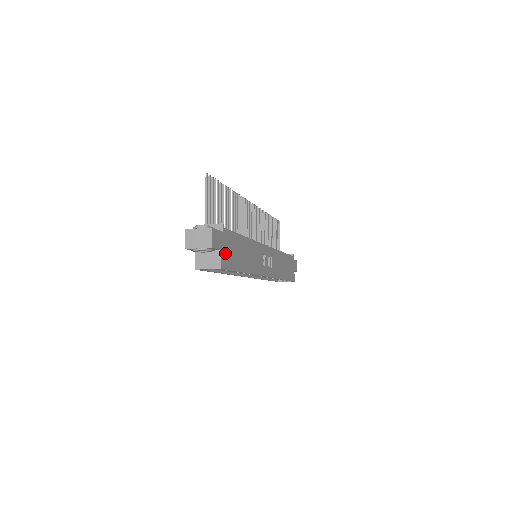
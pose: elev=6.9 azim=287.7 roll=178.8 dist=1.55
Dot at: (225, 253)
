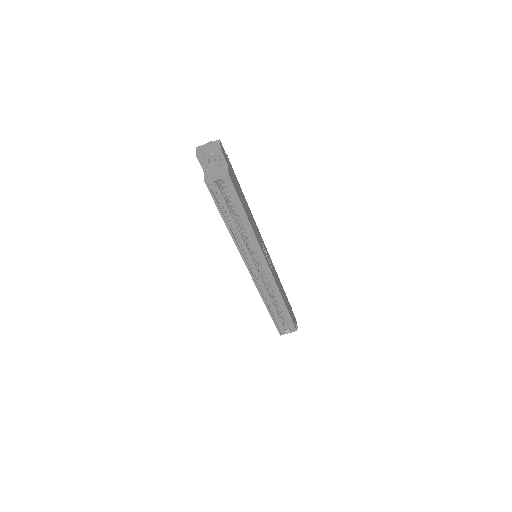
Dot at: (231, 174)
